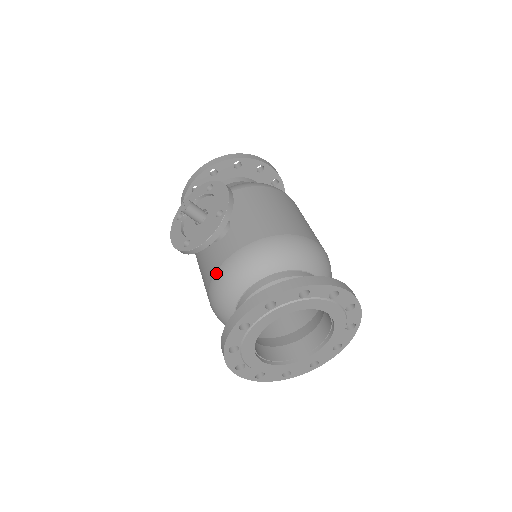
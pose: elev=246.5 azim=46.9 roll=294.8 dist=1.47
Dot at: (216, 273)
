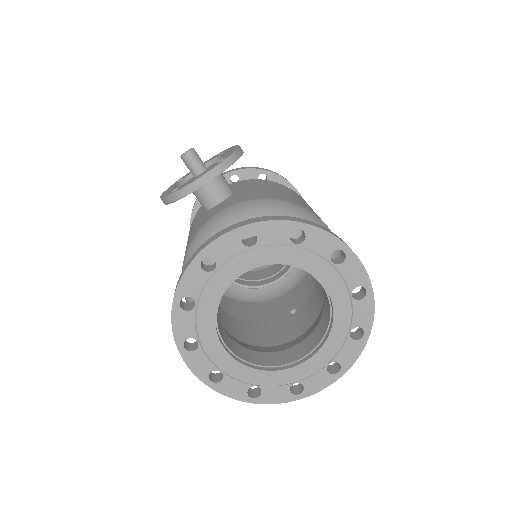
Dot at: (198, 230)
